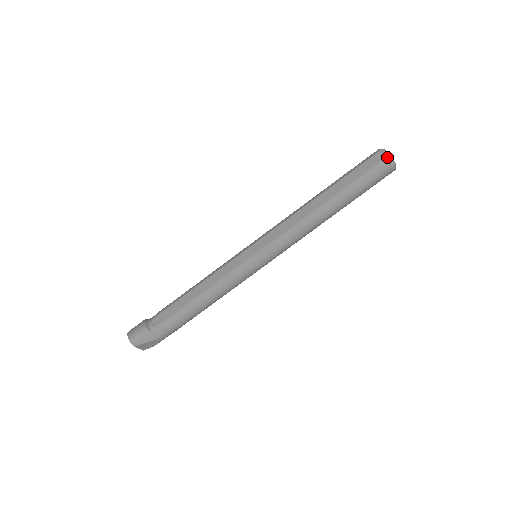
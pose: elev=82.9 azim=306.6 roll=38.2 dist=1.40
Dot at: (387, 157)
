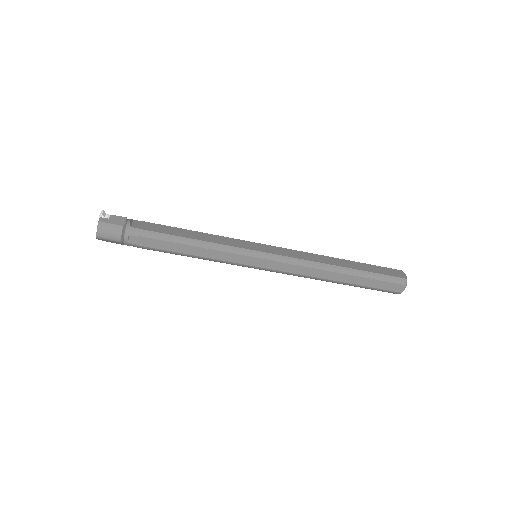
Dot at: (400, 293)
